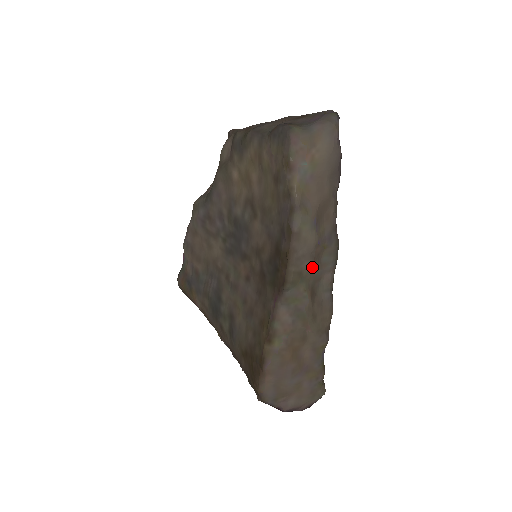
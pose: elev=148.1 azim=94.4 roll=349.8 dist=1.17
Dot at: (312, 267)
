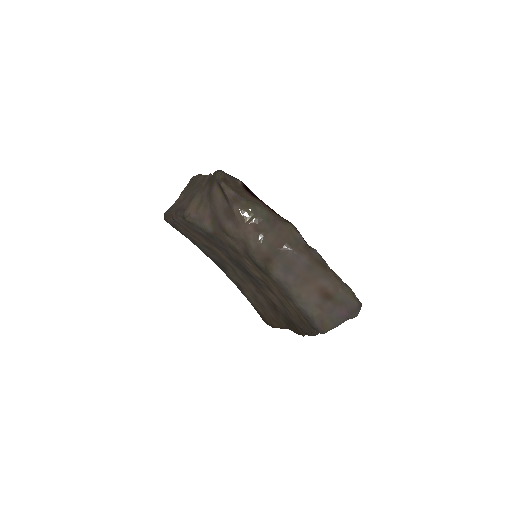
Dot at: occluded
